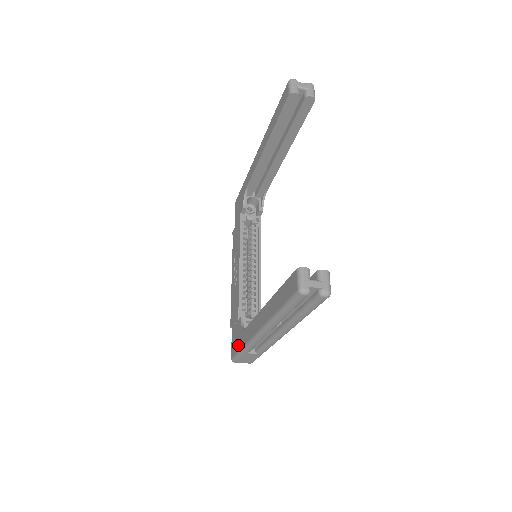
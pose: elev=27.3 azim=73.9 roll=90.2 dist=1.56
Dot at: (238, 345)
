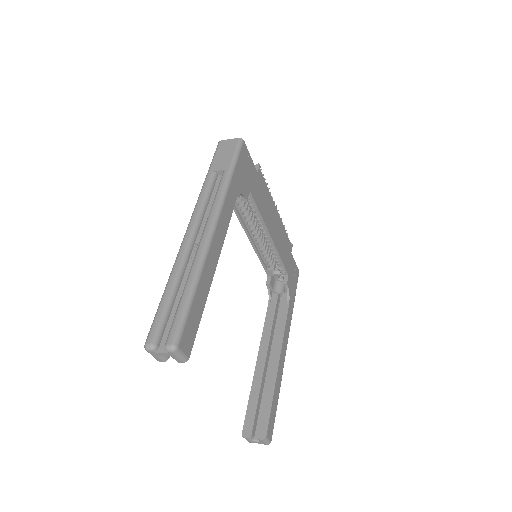
Dot at: occluded
